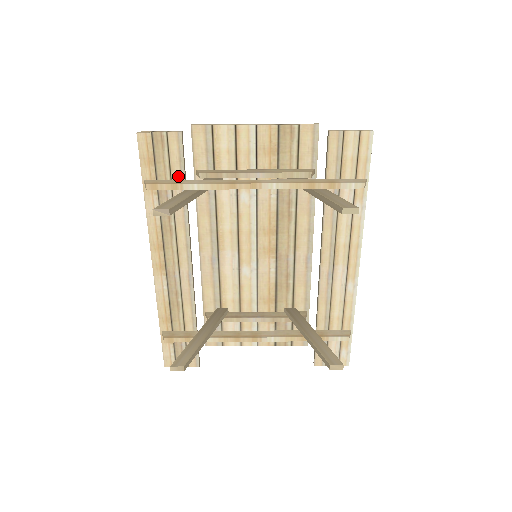
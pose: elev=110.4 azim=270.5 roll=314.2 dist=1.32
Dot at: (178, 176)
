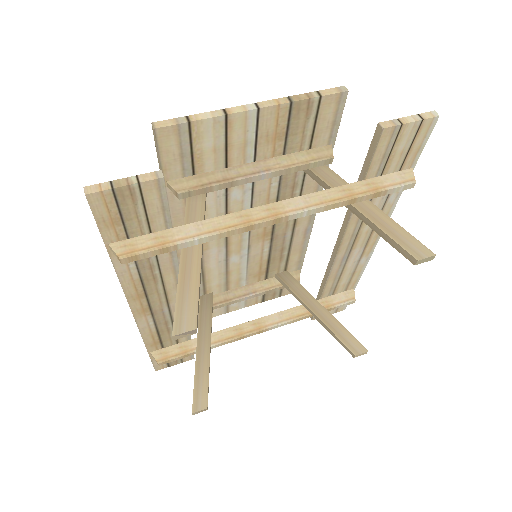
Dot at: (161, 226)
